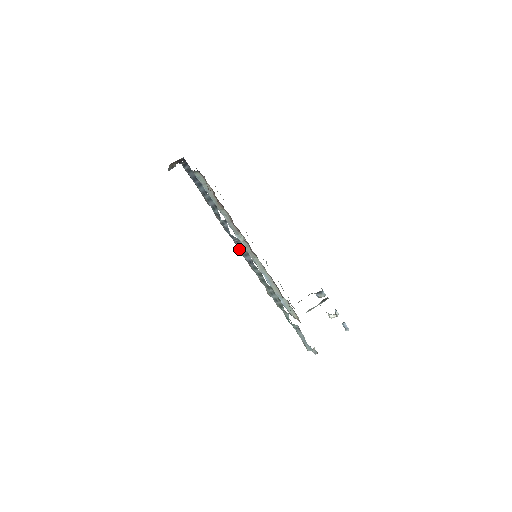
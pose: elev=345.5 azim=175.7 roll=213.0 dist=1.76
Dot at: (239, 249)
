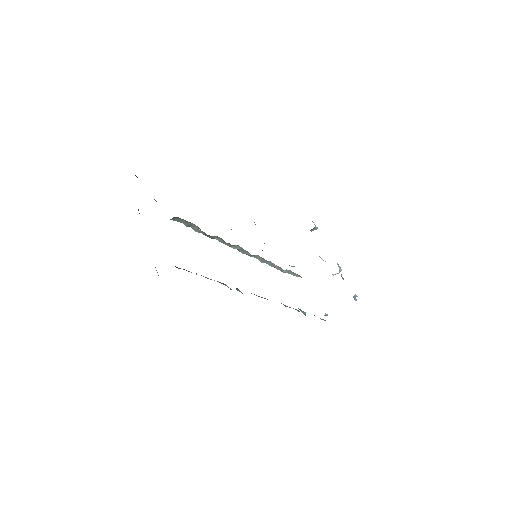
Dot at: occluded
